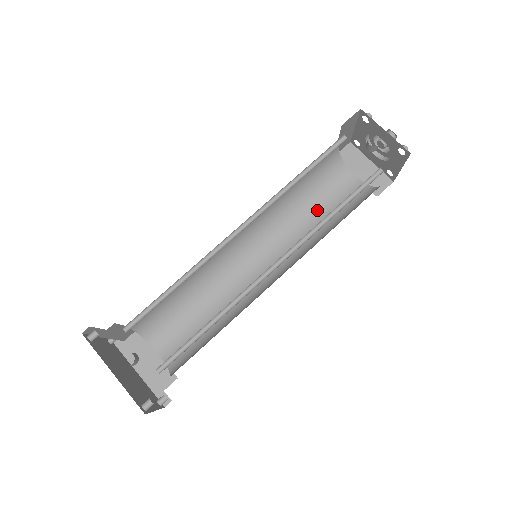
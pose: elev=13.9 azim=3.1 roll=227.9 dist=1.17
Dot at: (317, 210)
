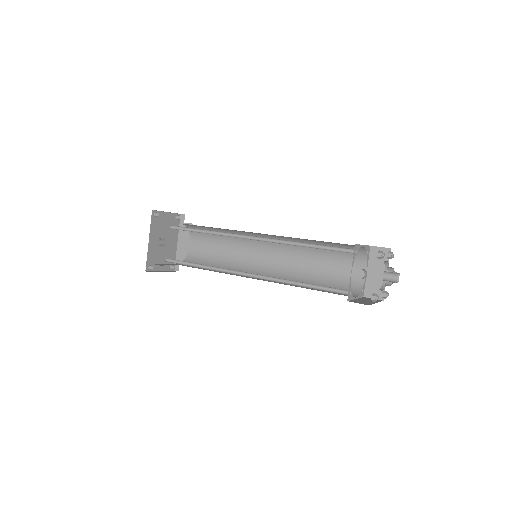
Dot at: (324, 265)
